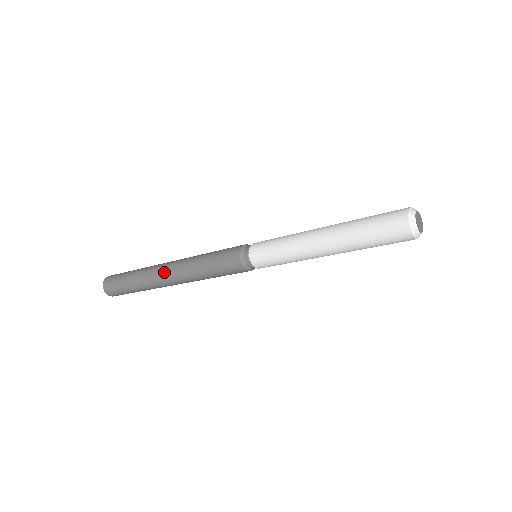
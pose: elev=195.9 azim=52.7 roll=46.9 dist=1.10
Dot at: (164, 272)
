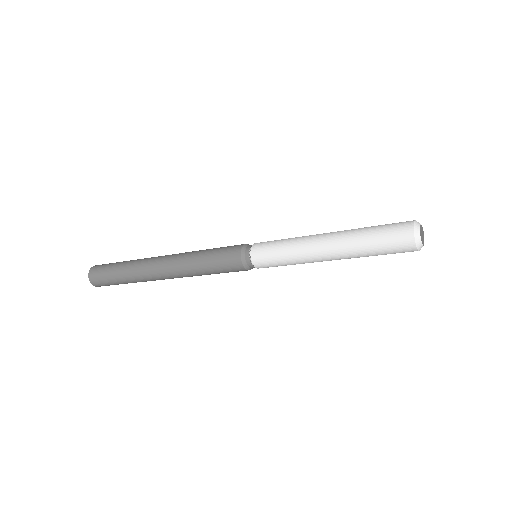
Dot at: (160, 258)
